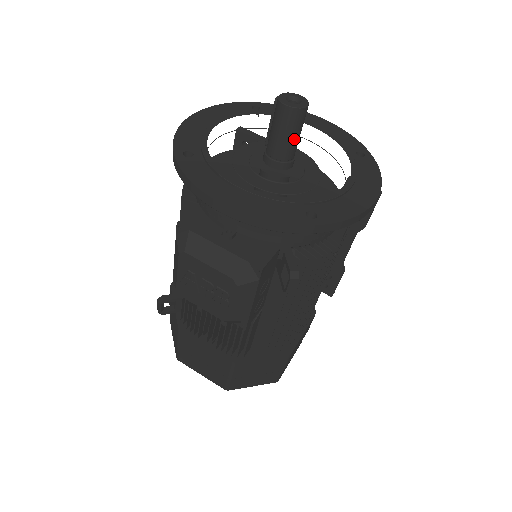
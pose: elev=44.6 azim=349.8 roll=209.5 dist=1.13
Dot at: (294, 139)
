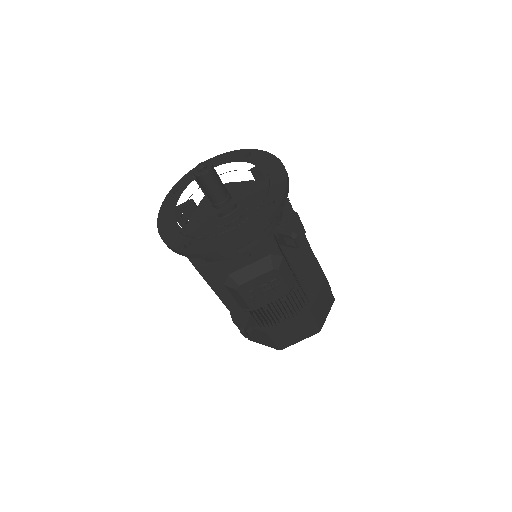
Dot at: (221, 183)
